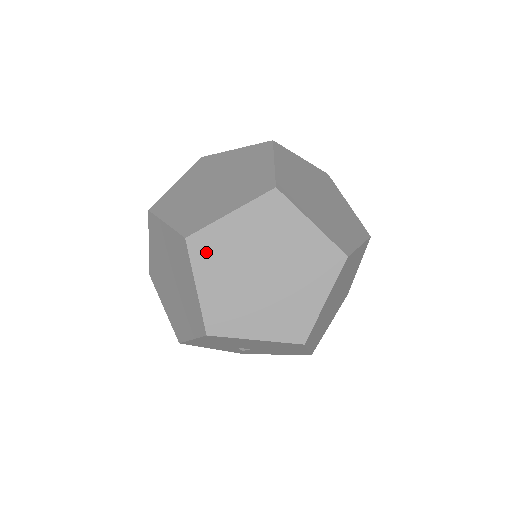
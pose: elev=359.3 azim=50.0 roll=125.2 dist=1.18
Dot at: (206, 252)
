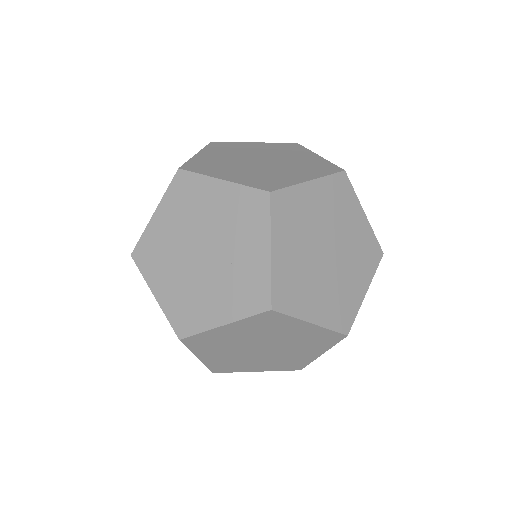
Dot at: (291, 296)
